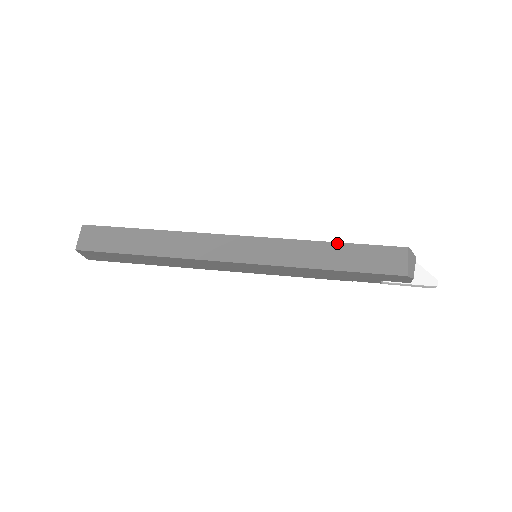
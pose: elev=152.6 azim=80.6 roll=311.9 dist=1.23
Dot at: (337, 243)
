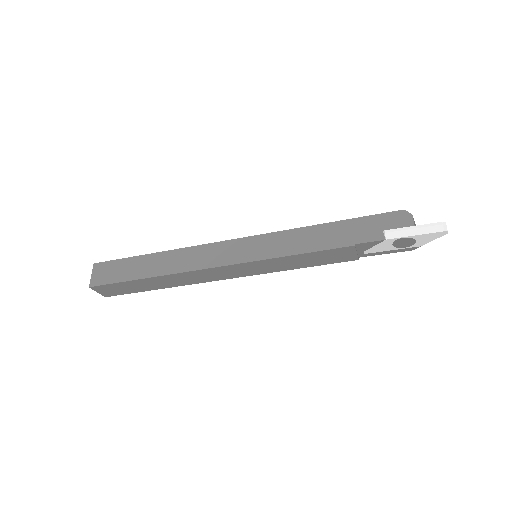
Dot at: occluded
